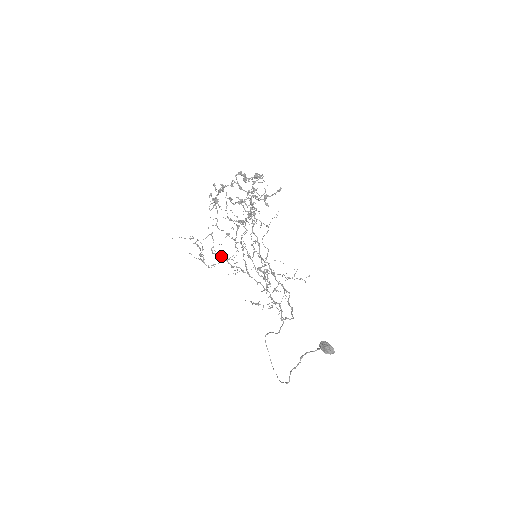
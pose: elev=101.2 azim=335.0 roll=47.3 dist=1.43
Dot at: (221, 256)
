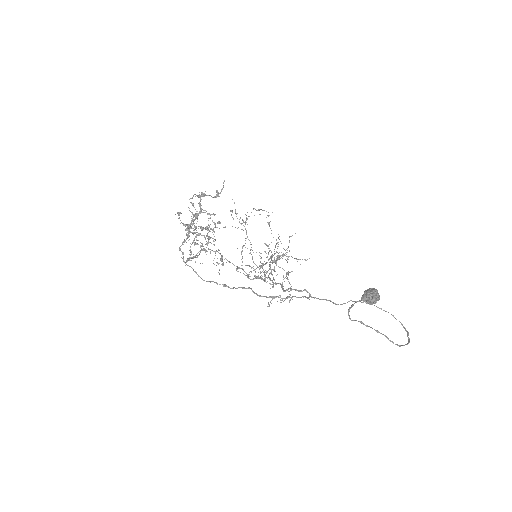
Dot at: occluded
